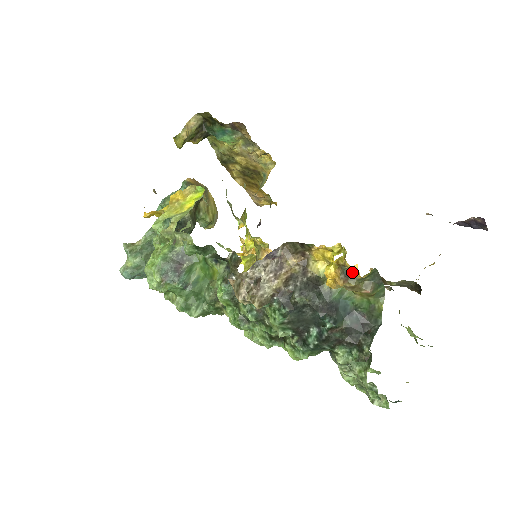
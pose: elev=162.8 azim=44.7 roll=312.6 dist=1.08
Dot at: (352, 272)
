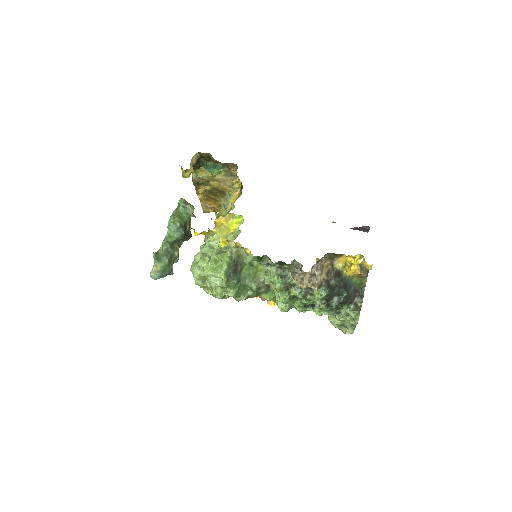
Dot at: (368, 268)
